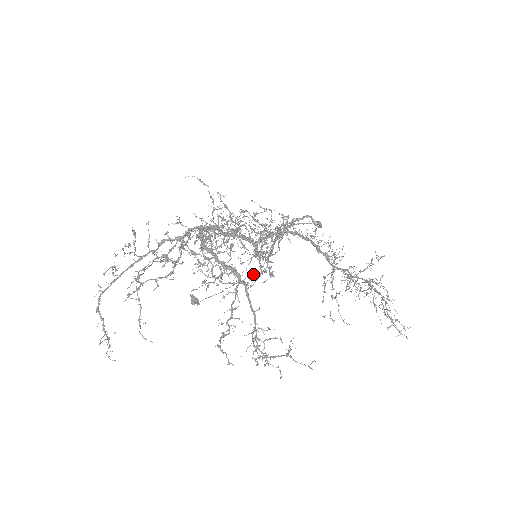
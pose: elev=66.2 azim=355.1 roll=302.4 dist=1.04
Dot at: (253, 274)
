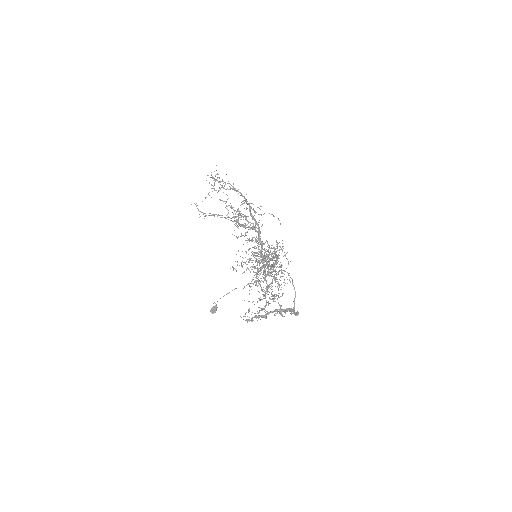
Dot at: occluded
